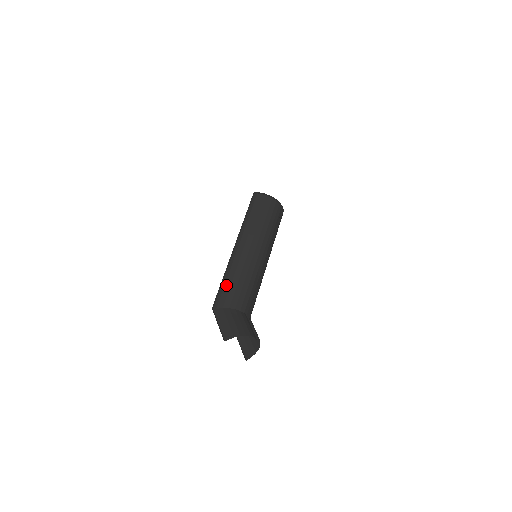
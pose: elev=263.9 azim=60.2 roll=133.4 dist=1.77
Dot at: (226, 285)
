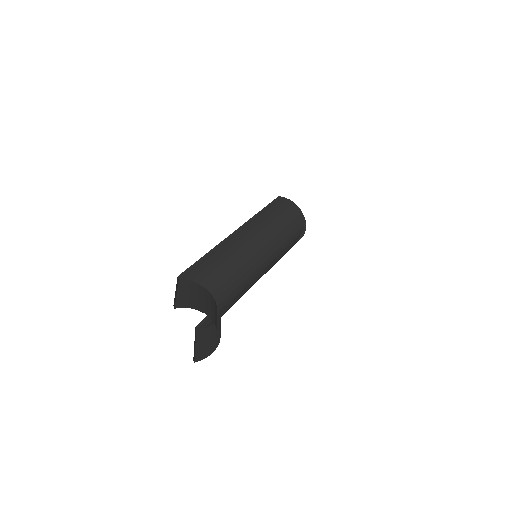
Dot at: (207, 261)
